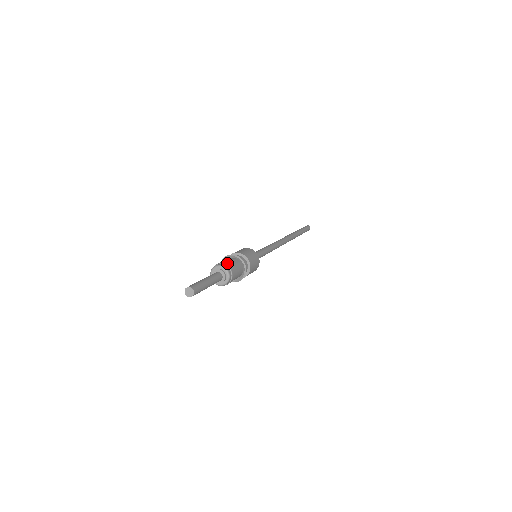
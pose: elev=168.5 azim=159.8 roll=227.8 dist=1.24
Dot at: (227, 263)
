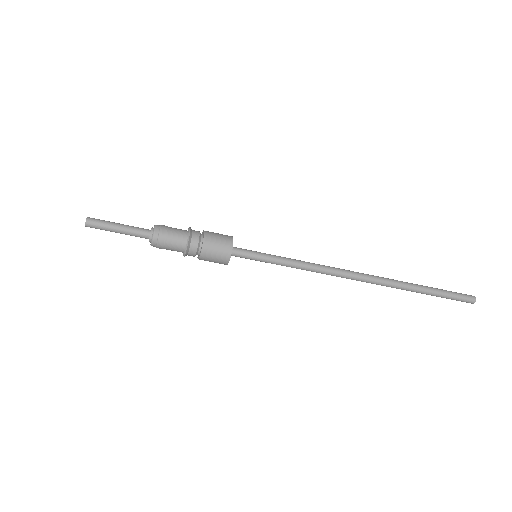
Dot at: occluded
